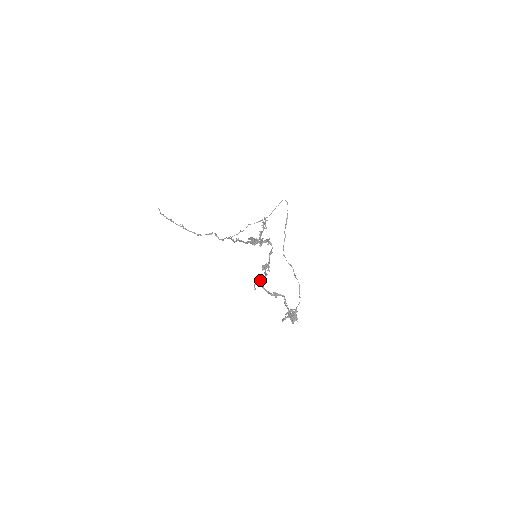
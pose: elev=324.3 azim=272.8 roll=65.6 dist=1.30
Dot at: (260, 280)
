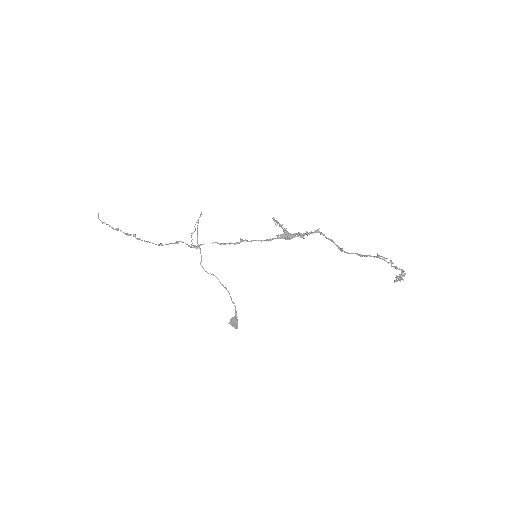
Dot at: (366, 256)
